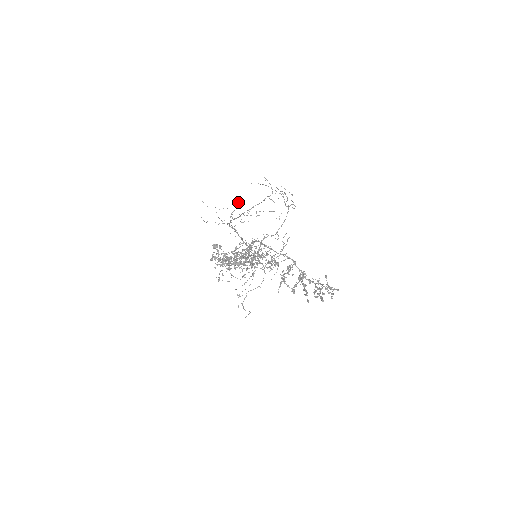
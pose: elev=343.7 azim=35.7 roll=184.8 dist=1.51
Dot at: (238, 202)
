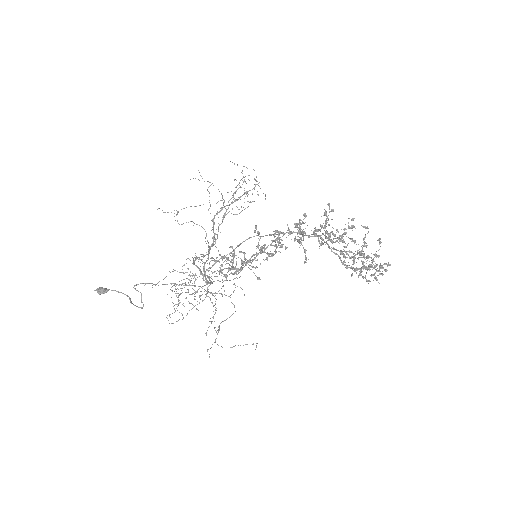
Dot at: (243, 176)
